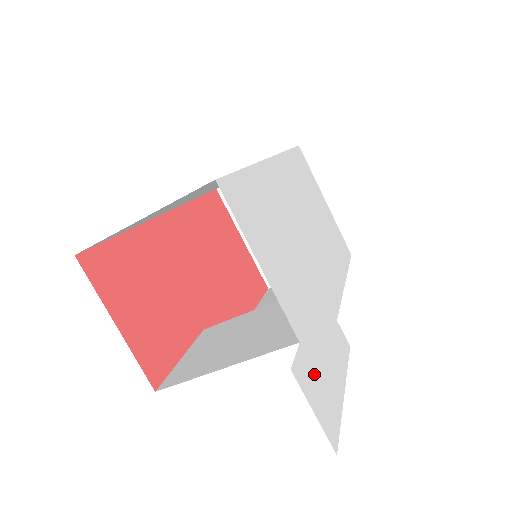
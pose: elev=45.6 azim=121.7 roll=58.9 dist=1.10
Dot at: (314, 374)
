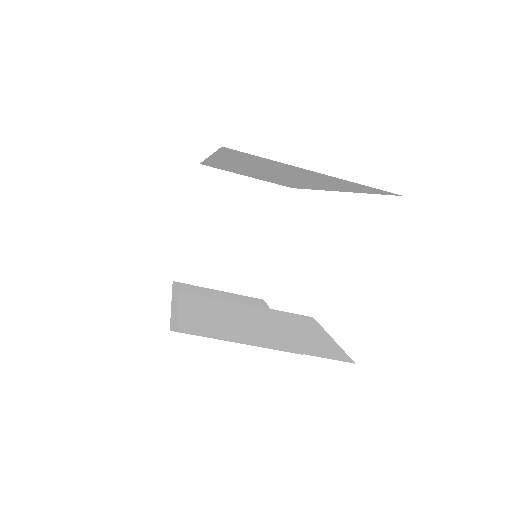
Dot at: occluded
